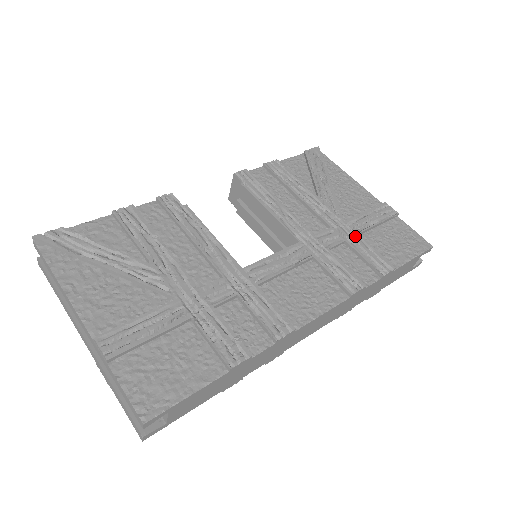
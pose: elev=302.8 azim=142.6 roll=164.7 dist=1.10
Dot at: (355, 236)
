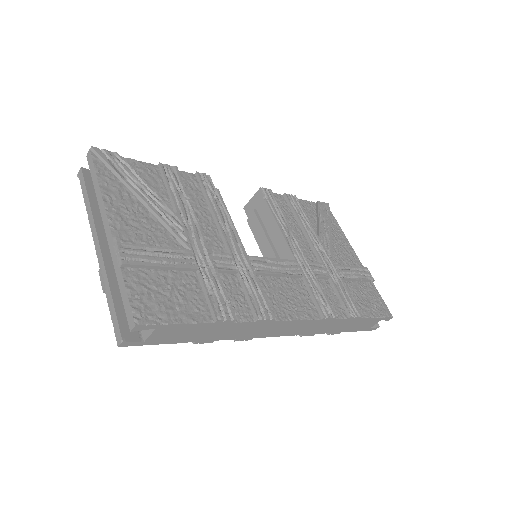
Dot at: (338, 278)
